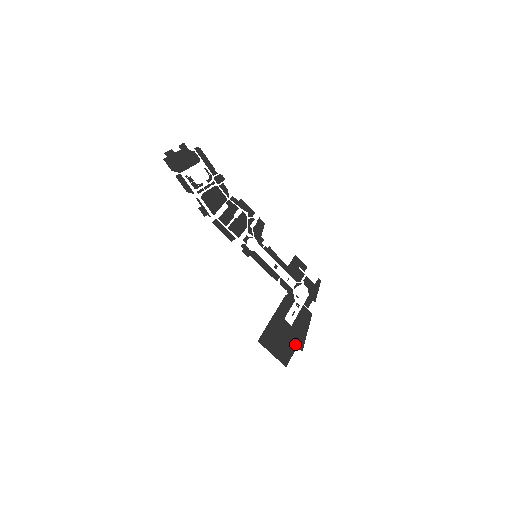
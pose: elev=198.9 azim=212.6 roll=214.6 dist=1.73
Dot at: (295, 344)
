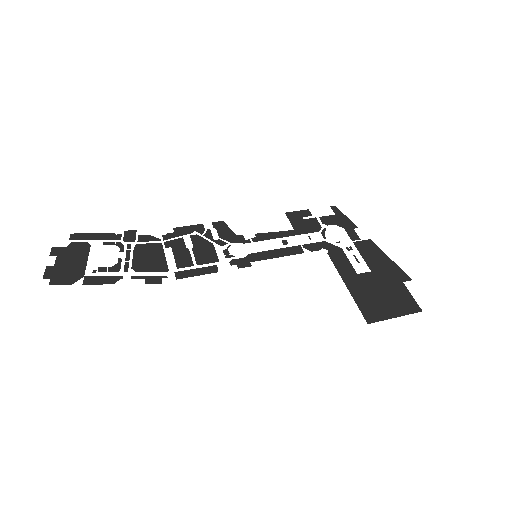
Dot at: (397, 282)
